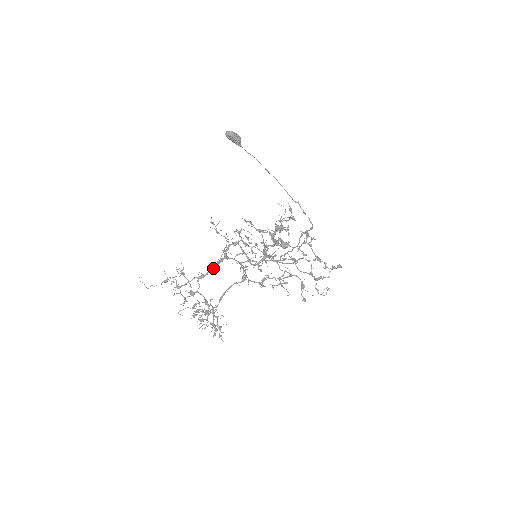
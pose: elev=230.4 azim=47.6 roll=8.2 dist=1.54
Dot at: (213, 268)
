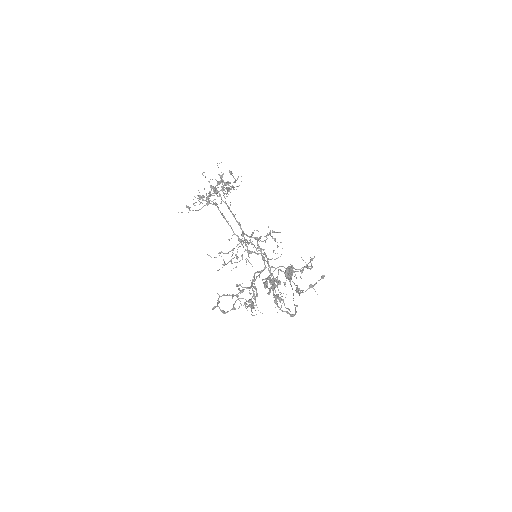
Dot at: (235, 219)
